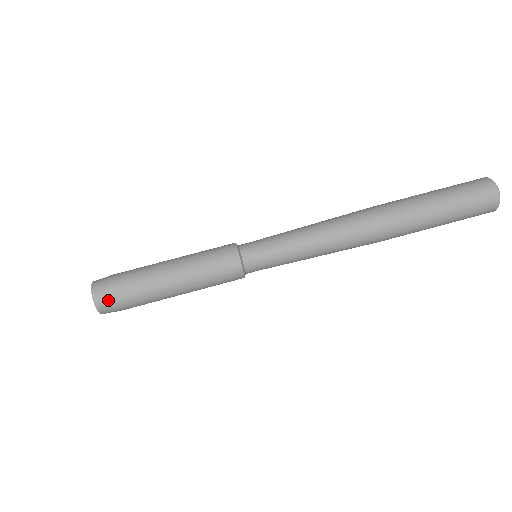
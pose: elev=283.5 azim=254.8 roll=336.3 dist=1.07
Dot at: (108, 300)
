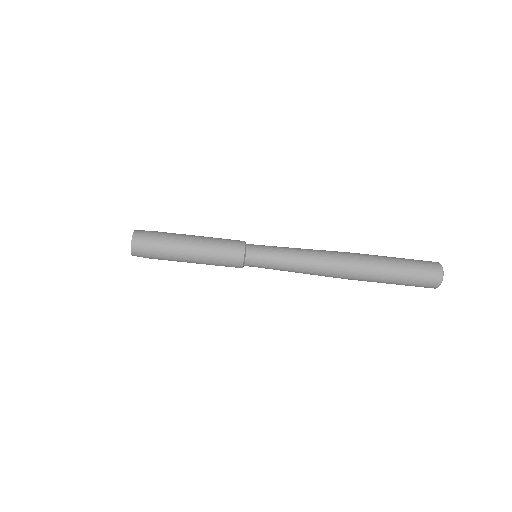
Dot at: (142, 256)
